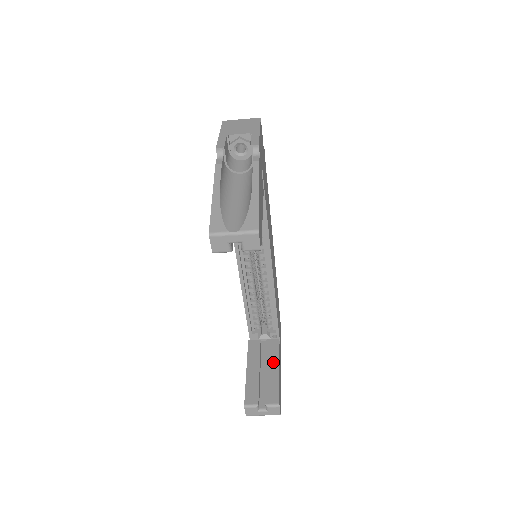
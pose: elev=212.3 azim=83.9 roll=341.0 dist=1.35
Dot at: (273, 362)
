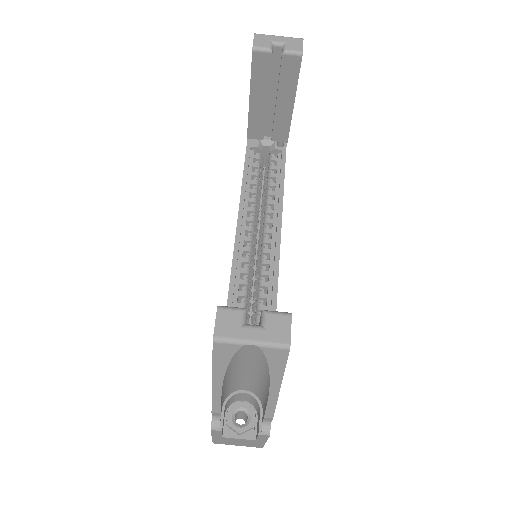
Dot at: occluded
